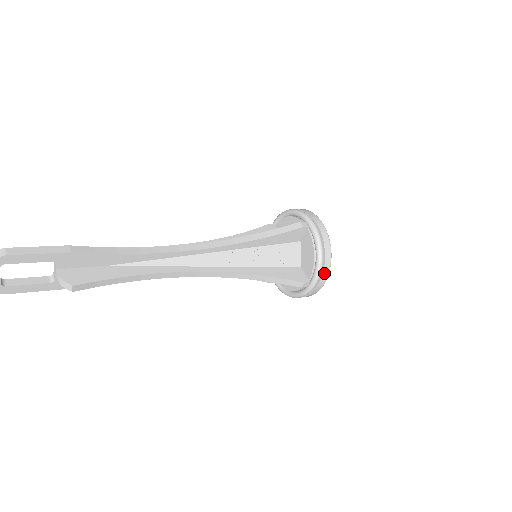
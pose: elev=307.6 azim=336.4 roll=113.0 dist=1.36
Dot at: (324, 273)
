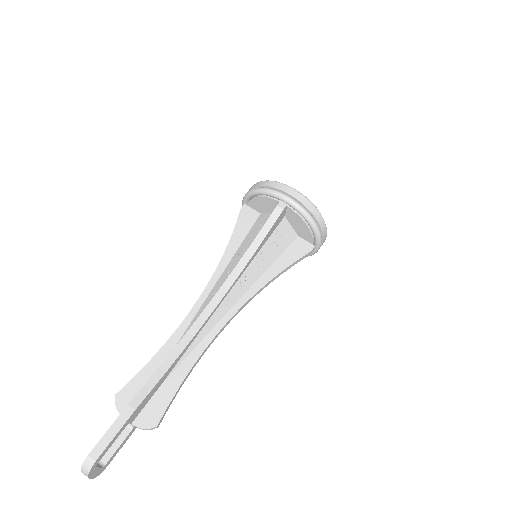
Dot at: (323, 233)
